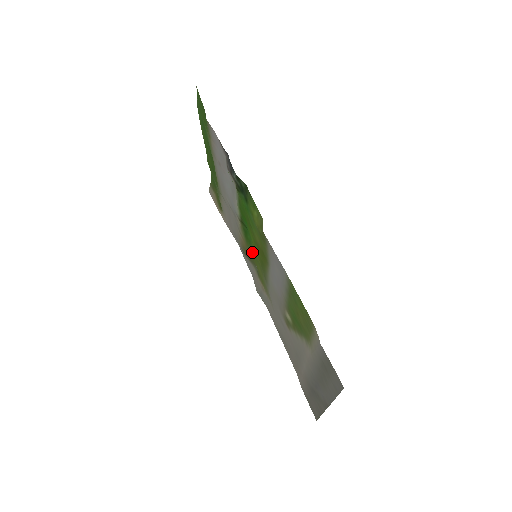
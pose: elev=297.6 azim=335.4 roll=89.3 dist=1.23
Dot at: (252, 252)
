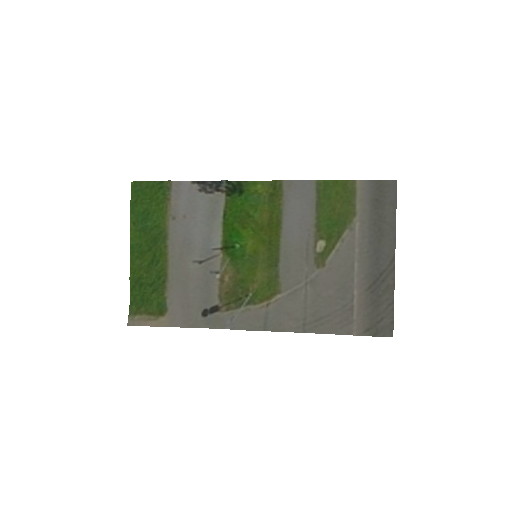
Dot at: (247, 265)
